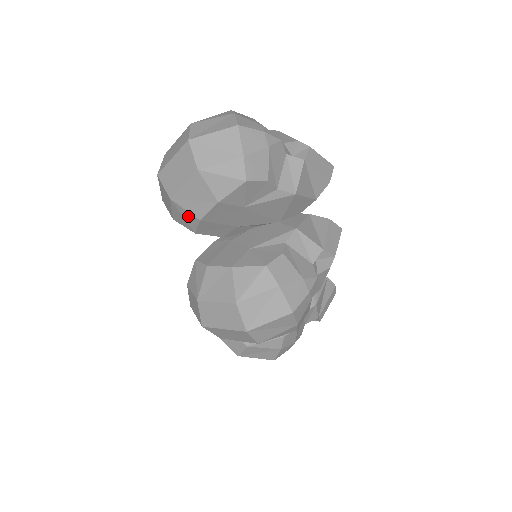
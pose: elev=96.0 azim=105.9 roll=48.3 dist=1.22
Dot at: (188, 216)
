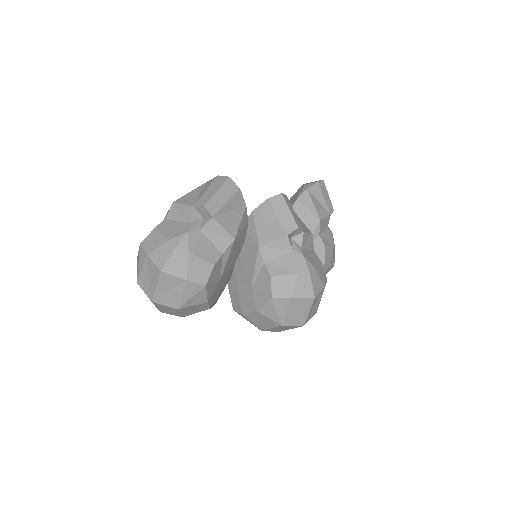
Dot at: occluded
